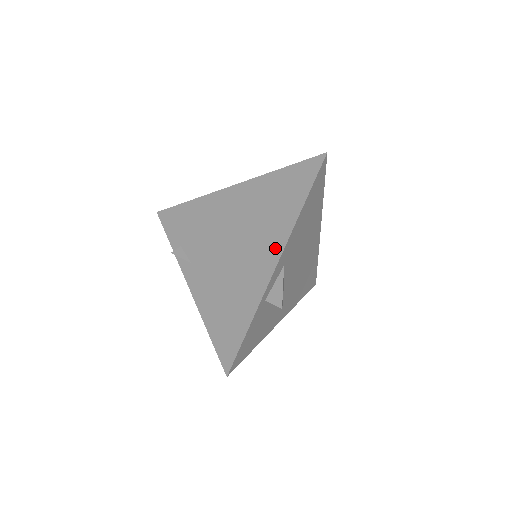
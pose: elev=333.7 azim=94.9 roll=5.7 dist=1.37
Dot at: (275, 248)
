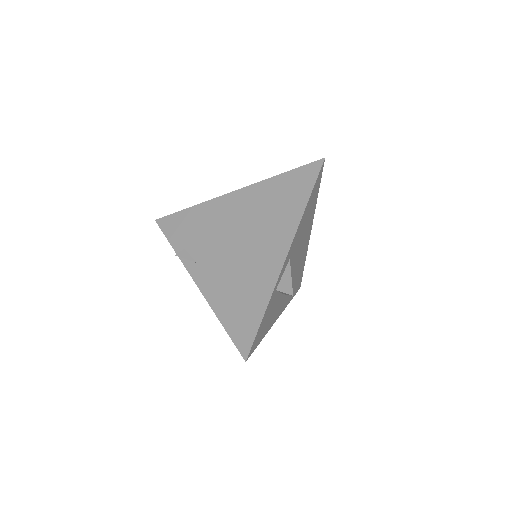
Dot at: (283, 242)
